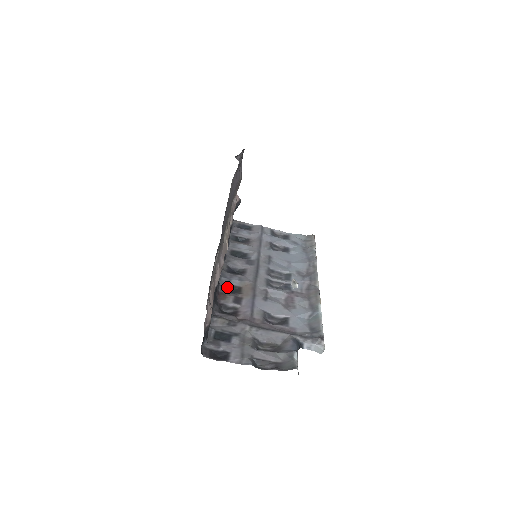
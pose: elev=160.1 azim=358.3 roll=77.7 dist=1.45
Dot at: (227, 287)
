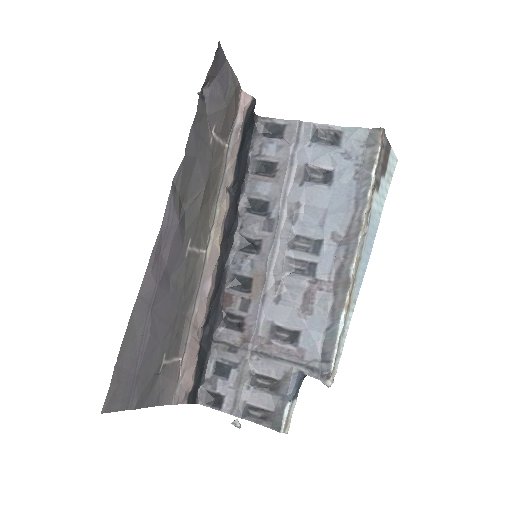
Dot at: (236, 279)
